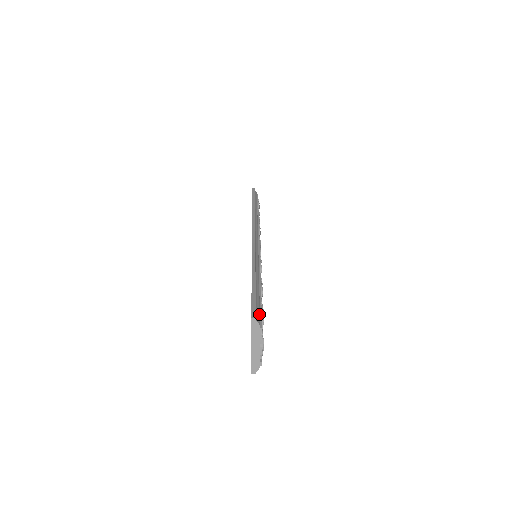
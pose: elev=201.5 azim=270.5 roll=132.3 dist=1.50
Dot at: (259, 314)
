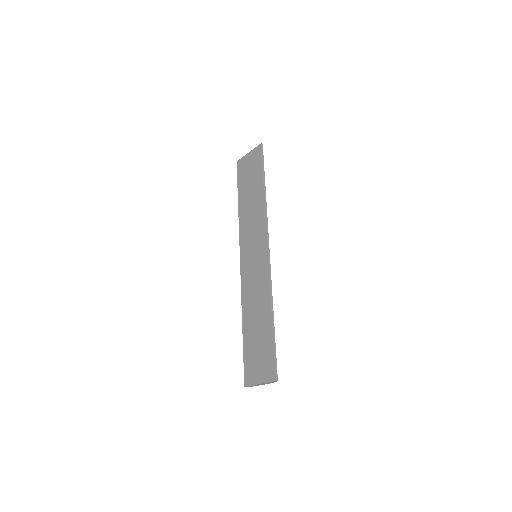
Dot at: occluded
